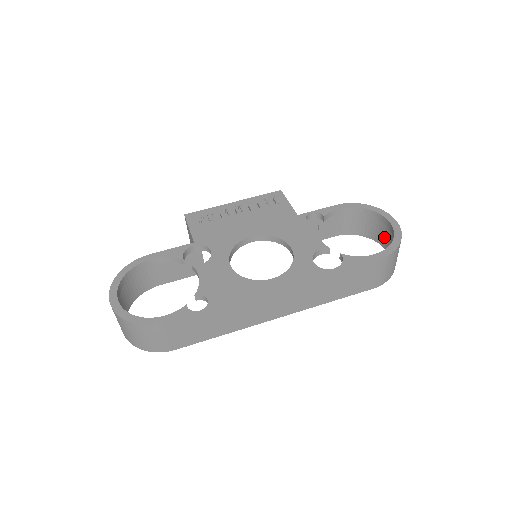
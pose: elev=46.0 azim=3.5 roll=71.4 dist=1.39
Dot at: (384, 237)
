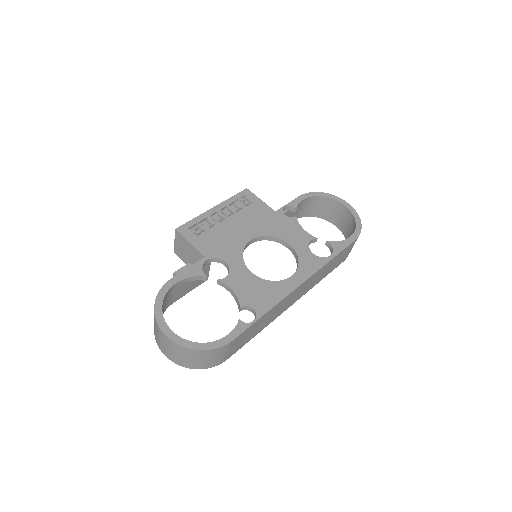
Dot at: (335, 216)
